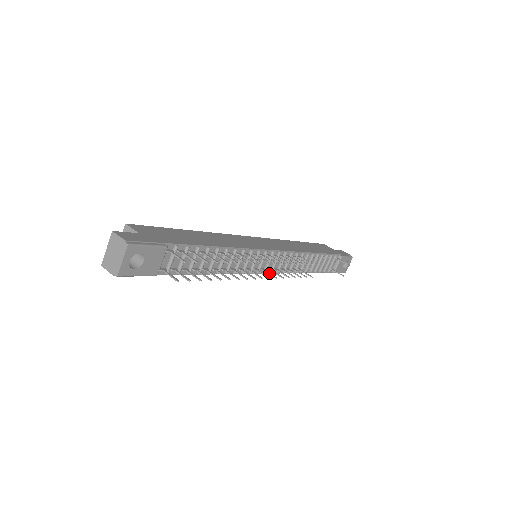
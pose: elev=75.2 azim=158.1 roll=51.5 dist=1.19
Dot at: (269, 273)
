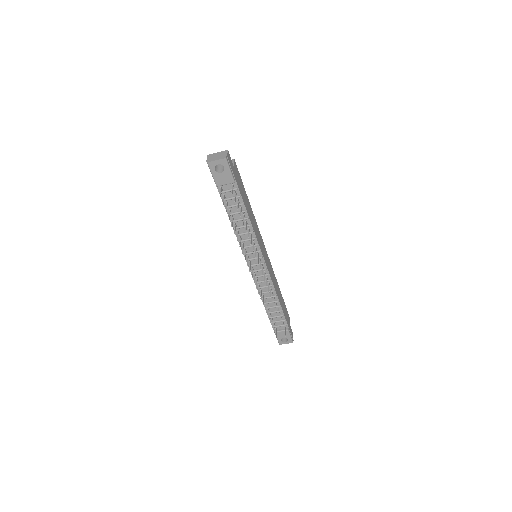
Dot at: (250, 266)
